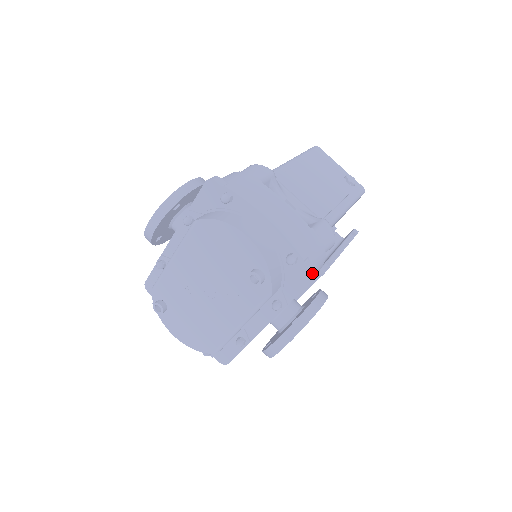
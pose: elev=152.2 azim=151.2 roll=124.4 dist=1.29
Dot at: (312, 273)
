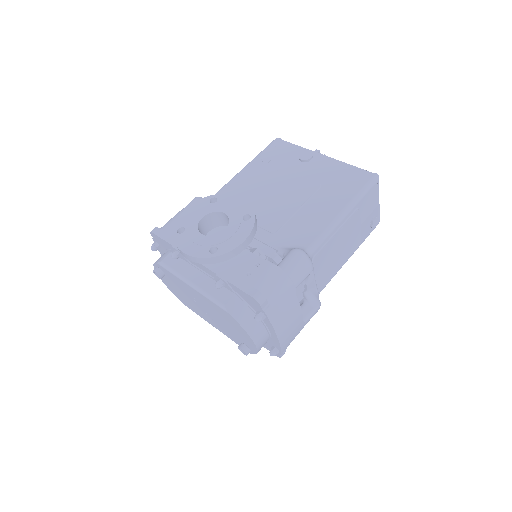
Dot at: occluded
